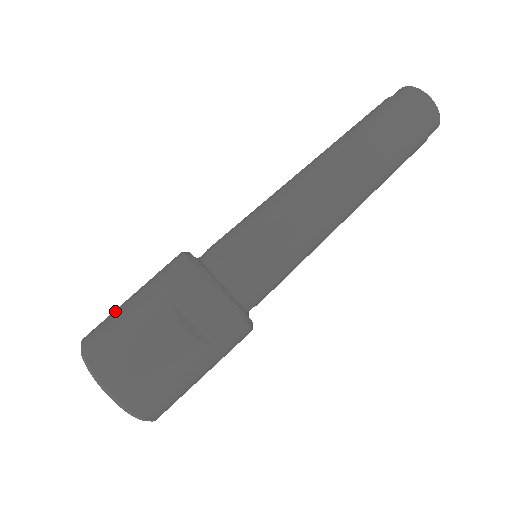
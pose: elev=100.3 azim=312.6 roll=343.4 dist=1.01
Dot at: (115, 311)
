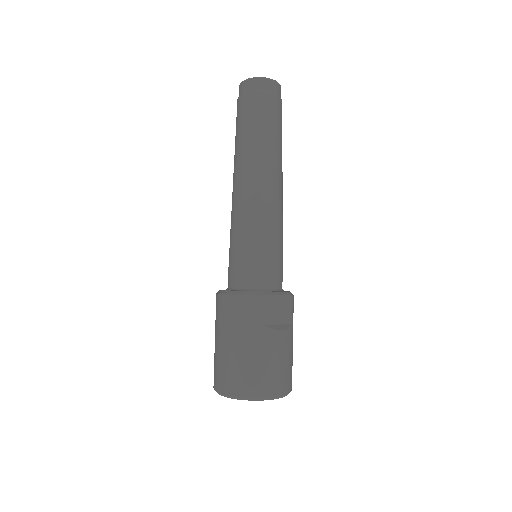
Dot at: (227, 362)
